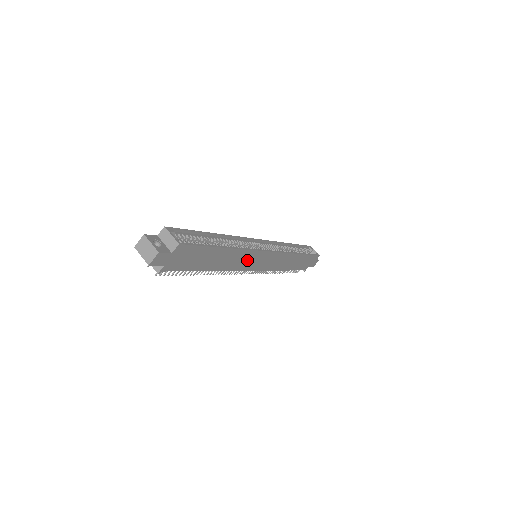
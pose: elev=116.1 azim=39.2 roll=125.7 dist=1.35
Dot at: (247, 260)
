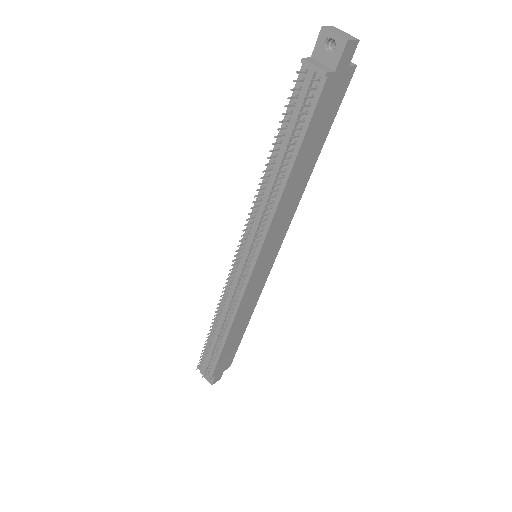
Dot at: (278, 229)
